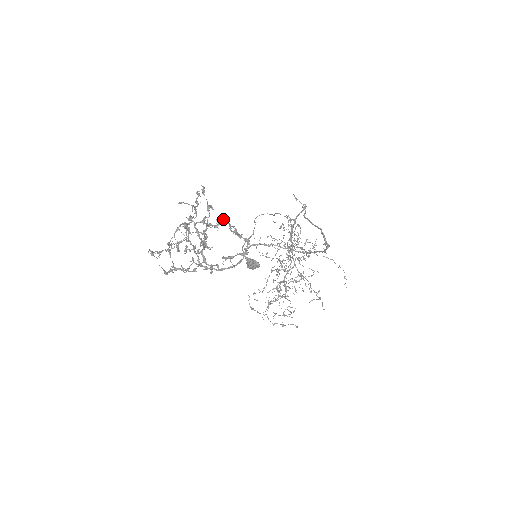
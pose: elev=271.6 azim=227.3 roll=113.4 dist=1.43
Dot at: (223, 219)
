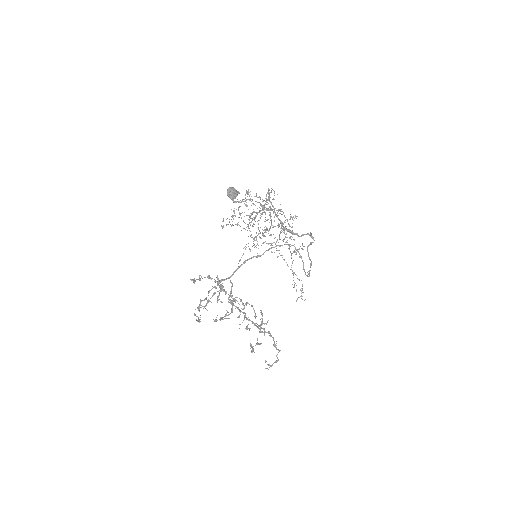
Dot at: (268, 332)
